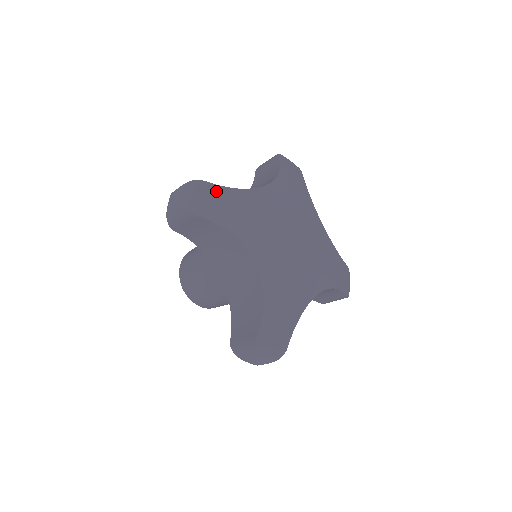
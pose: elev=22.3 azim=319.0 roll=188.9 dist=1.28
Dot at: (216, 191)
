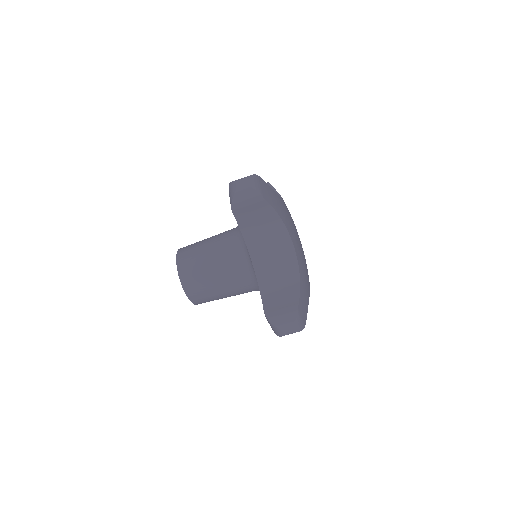
Dot at: occluded
